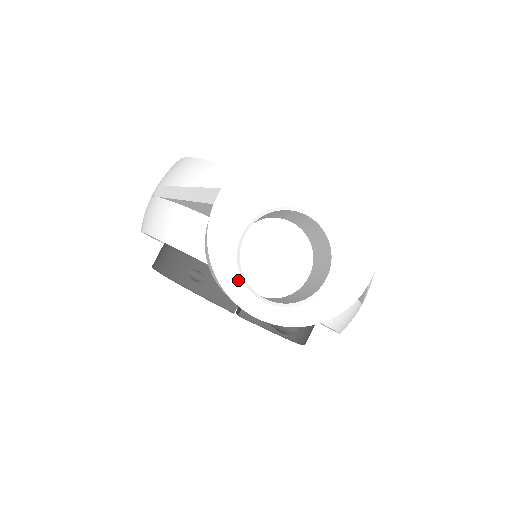
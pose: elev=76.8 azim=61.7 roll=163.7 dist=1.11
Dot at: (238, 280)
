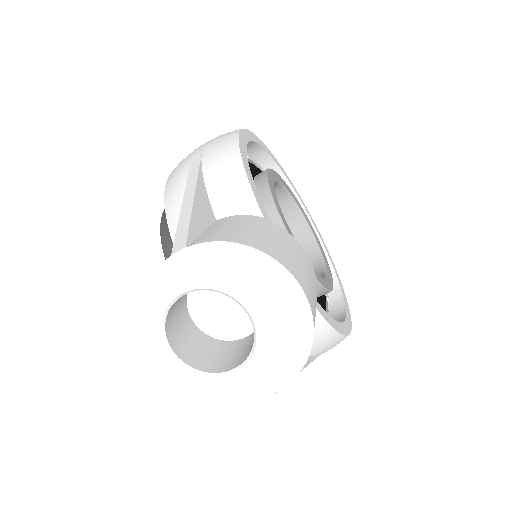
Dot at: (158, 324)
